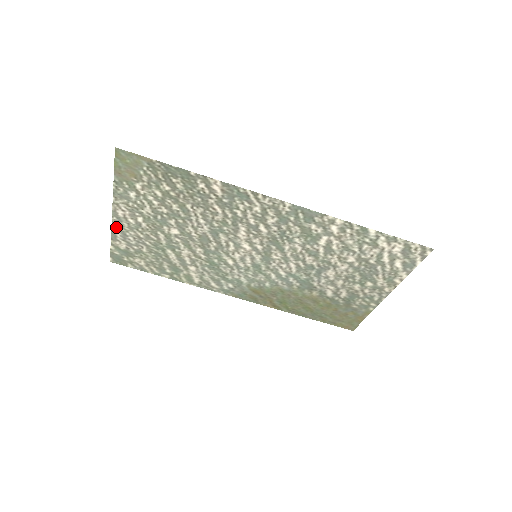
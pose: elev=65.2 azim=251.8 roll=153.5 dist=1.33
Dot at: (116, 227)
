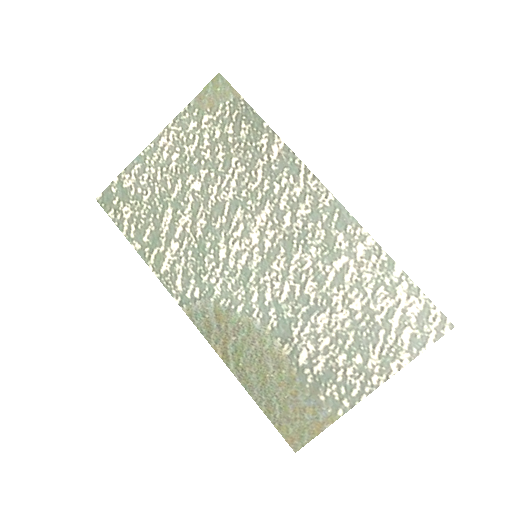
Dot at: (144, 156)
